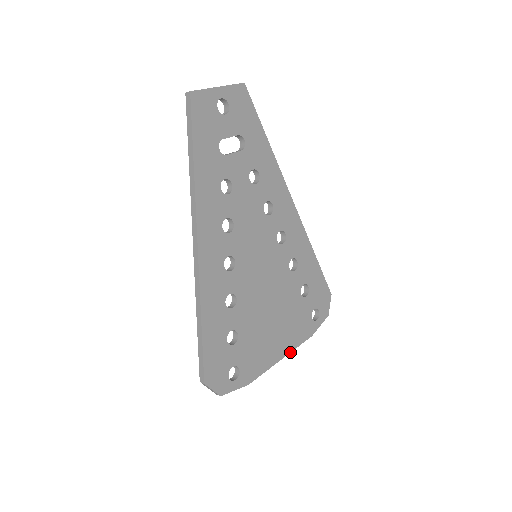
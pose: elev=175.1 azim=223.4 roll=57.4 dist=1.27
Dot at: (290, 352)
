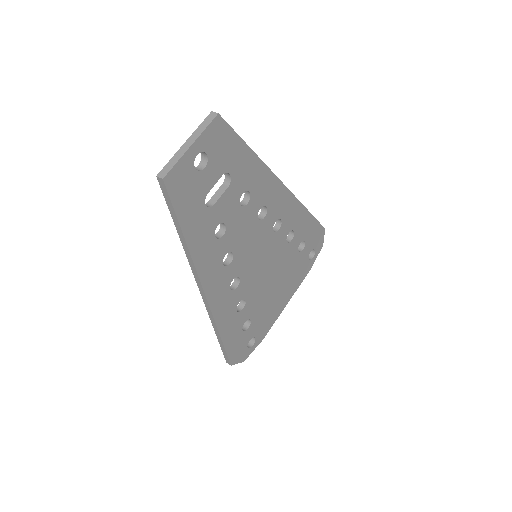
Dot at: occluded
